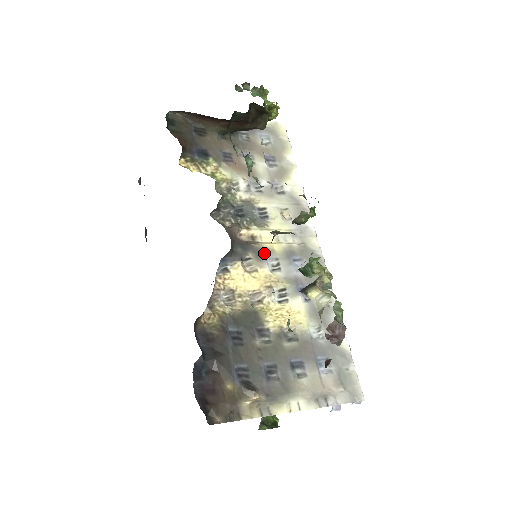
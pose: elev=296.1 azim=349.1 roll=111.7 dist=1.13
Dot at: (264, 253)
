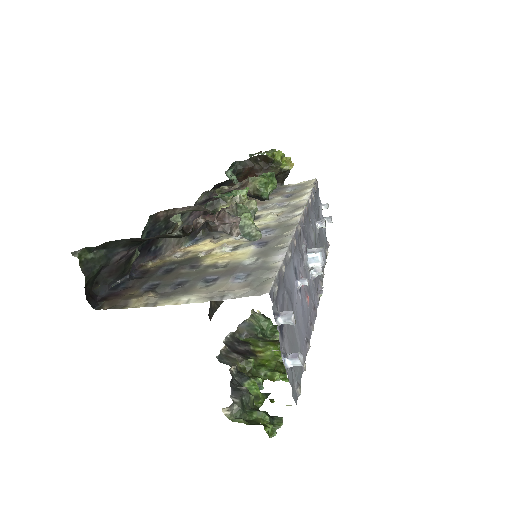
Dot at: occluded
